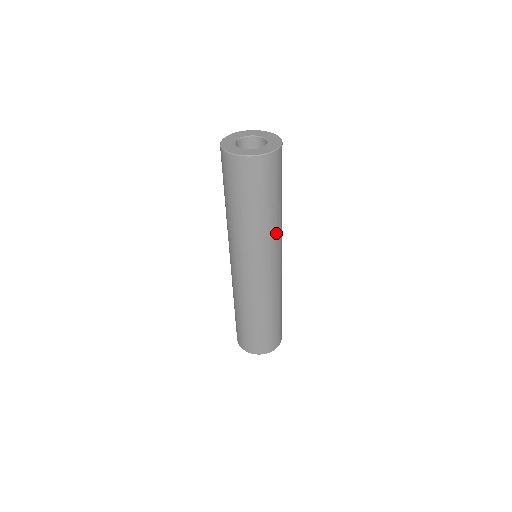
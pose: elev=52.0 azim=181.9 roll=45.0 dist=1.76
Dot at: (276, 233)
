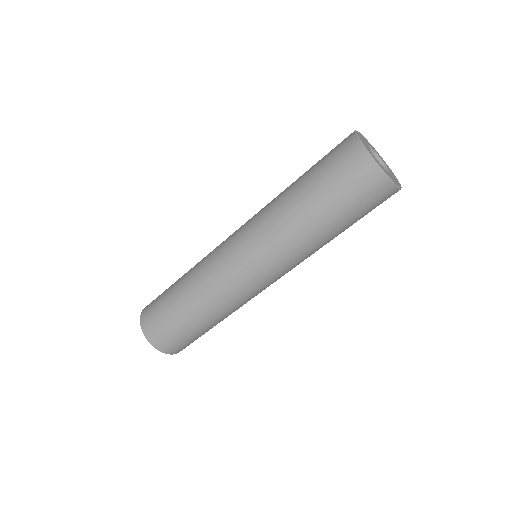
Dot at: occluded
